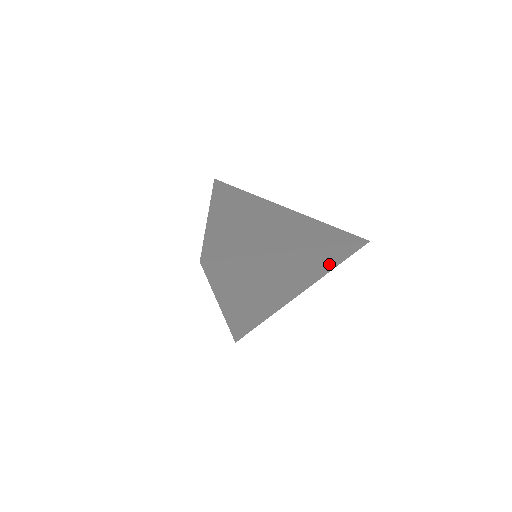
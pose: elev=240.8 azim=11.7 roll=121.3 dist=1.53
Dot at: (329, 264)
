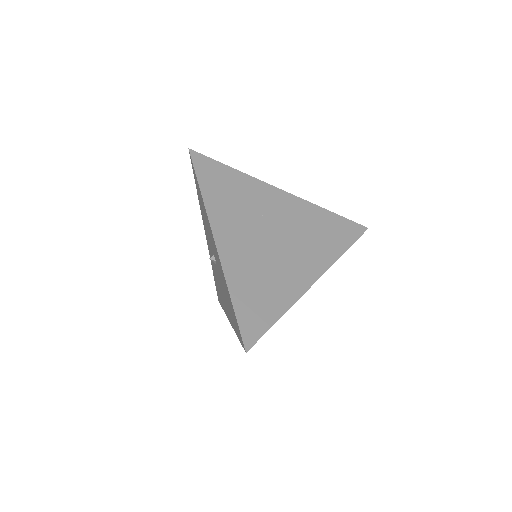
Dot at: occluded
